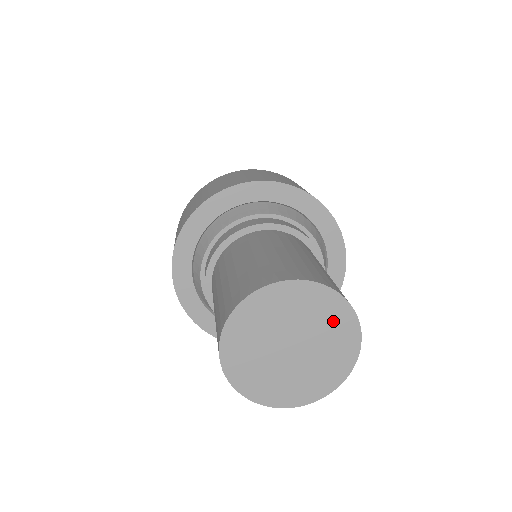
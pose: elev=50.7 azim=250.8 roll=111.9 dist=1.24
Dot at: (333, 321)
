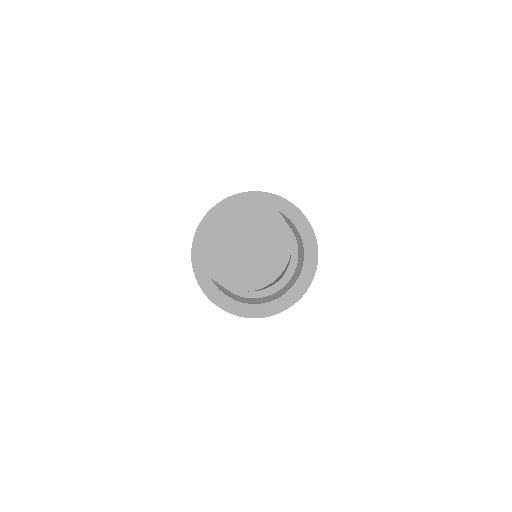
Dot at: (261, 217)
